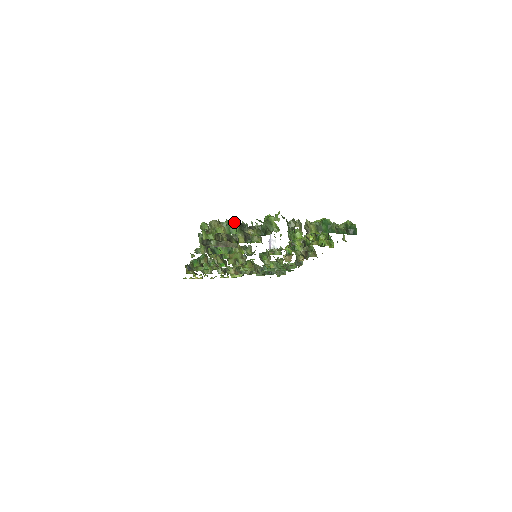
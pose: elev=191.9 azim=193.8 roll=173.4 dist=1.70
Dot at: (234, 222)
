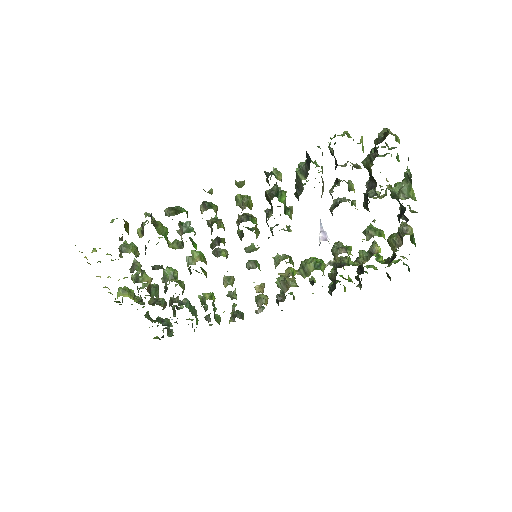
Dot at: (391, 154)
